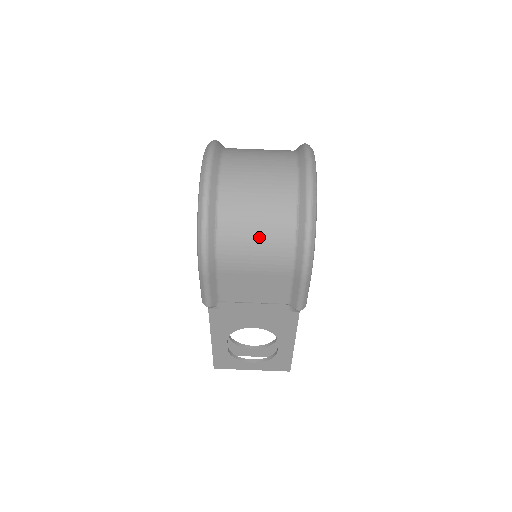
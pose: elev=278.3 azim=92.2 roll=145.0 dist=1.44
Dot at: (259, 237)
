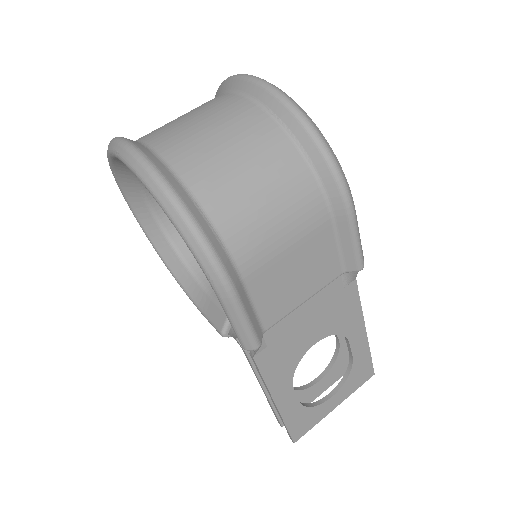
Dot at: (267, 194)
